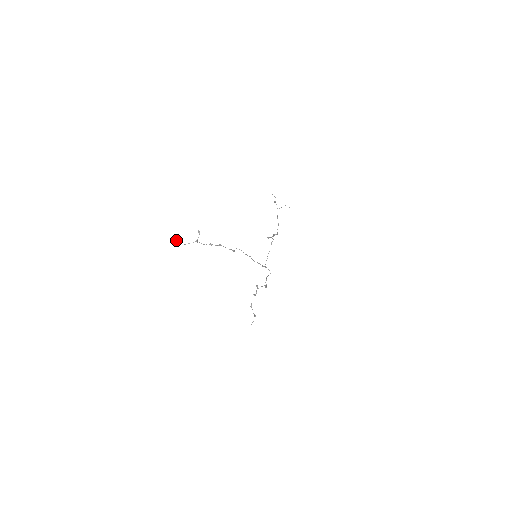
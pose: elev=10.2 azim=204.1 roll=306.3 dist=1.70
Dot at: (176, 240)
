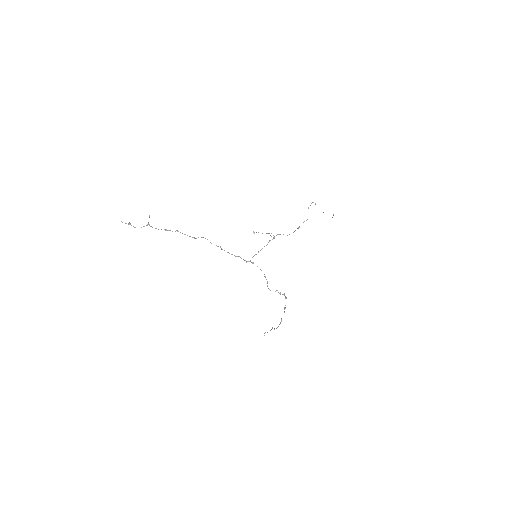
Dot at: (129, 223)
